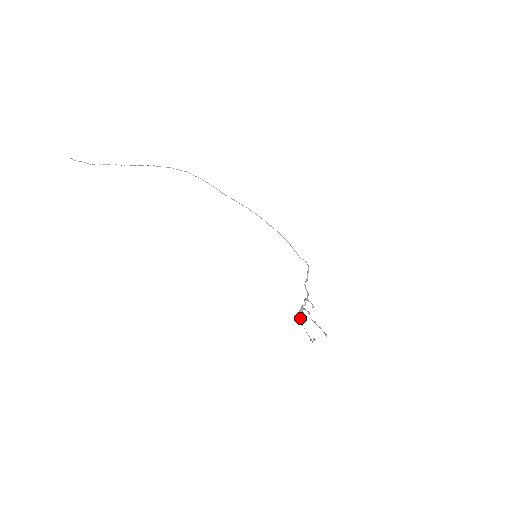
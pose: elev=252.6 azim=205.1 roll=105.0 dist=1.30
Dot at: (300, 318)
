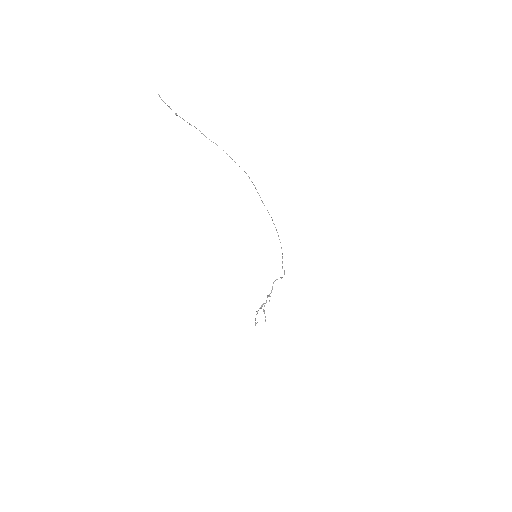
Dot at: (257, 312)
